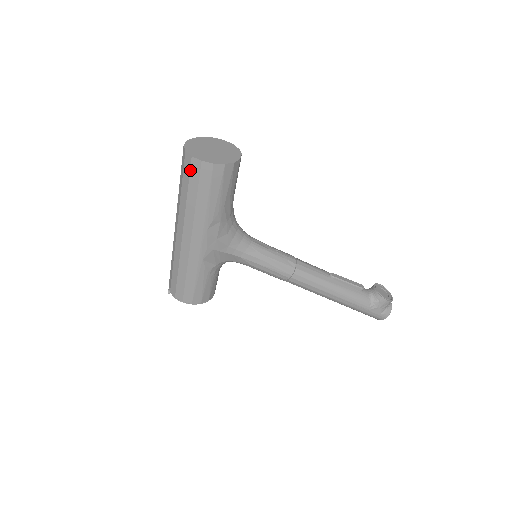
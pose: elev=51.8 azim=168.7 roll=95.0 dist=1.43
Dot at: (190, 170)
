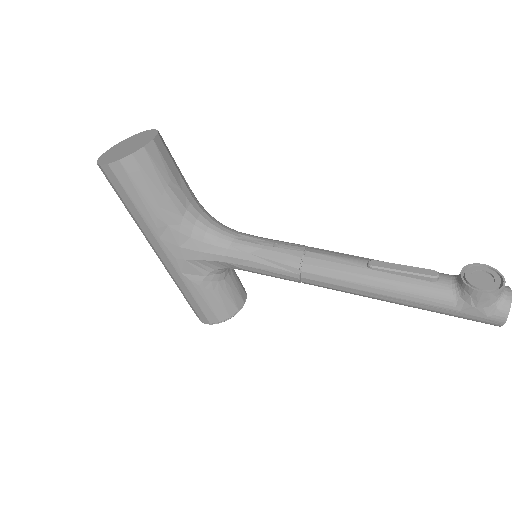
Dot at: (106, 178)
